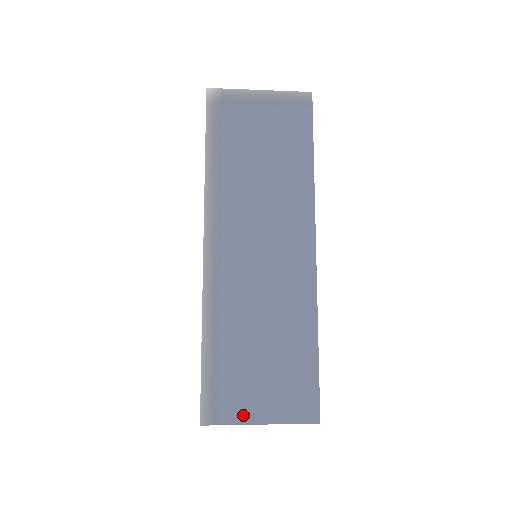
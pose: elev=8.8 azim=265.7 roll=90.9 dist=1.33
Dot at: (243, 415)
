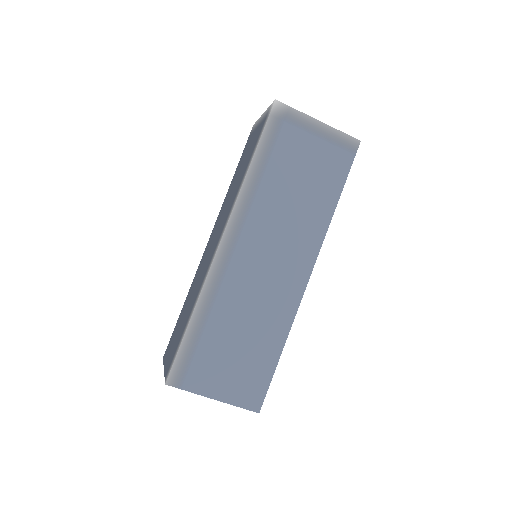
Dot at: (202, 388)
